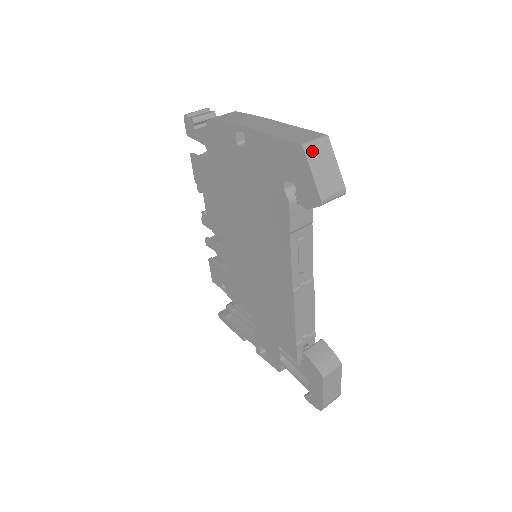
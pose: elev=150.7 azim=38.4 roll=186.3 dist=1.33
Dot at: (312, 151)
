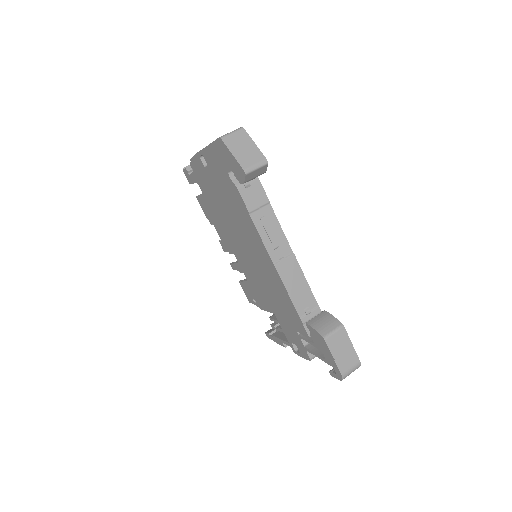
Dot at: (229, 139)
